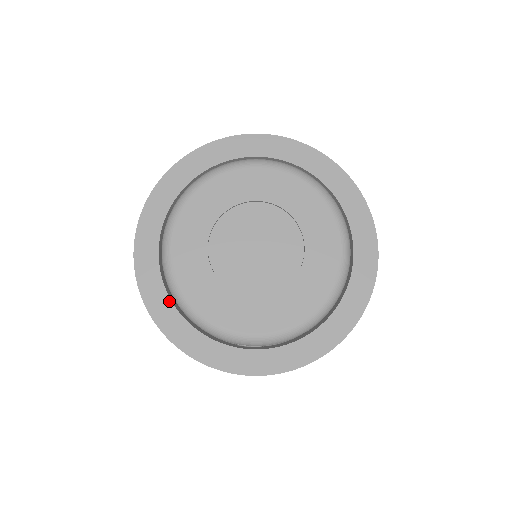
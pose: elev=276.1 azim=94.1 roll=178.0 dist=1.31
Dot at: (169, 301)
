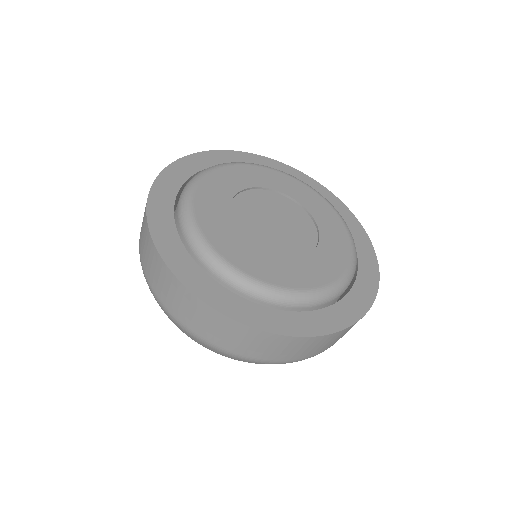
Dot at: (174, 198)
